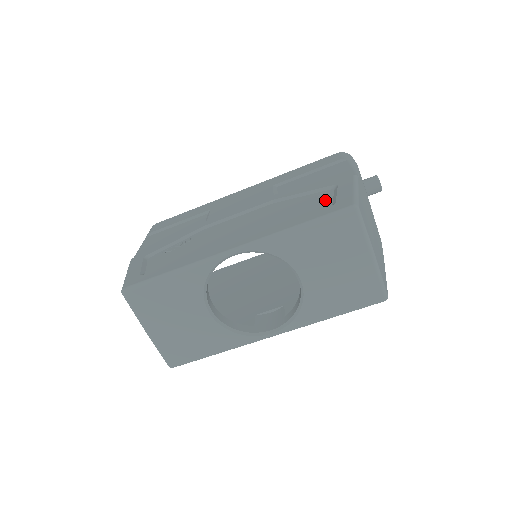
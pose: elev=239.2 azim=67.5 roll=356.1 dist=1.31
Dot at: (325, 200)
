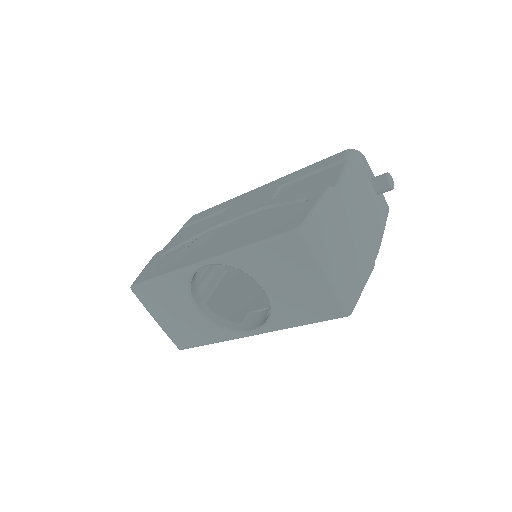
Dot at: (291, 215)
